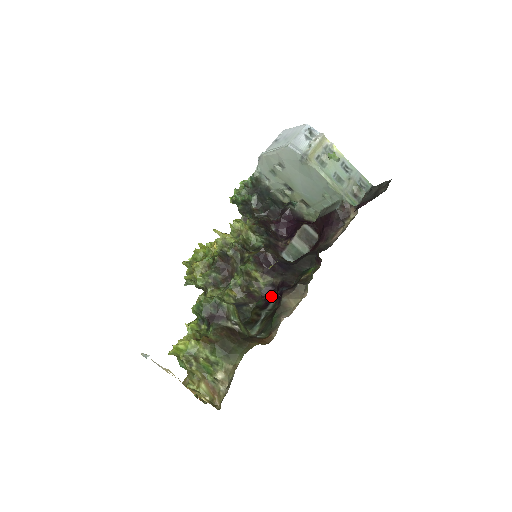
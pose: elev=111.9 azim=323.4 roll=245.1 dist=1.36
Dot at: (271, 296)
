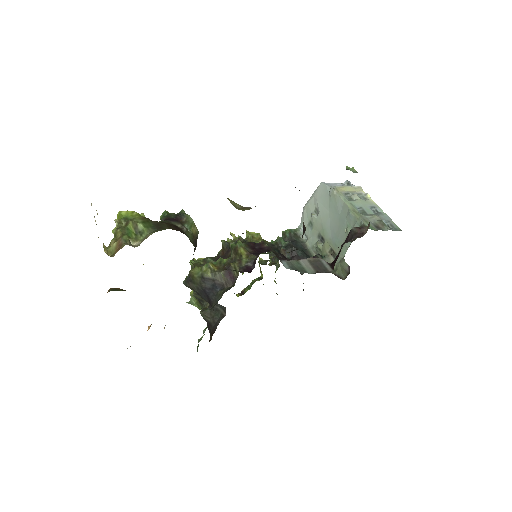
Dot at: occluded
